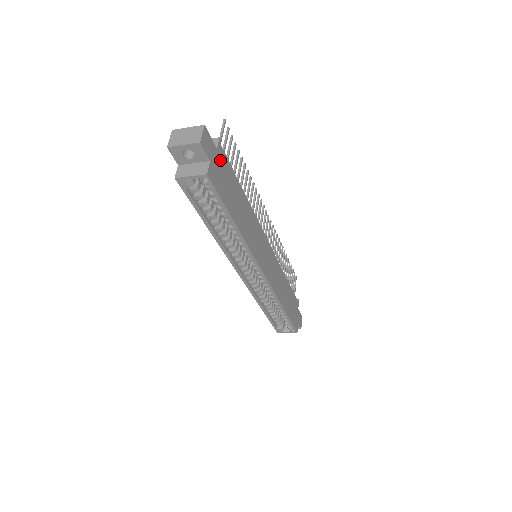
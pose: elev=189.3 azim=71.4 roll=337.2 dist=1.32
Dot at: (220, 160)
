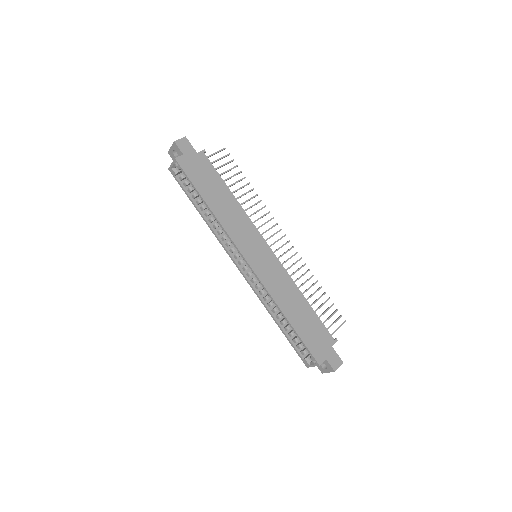
Dot at: (199, 160)
